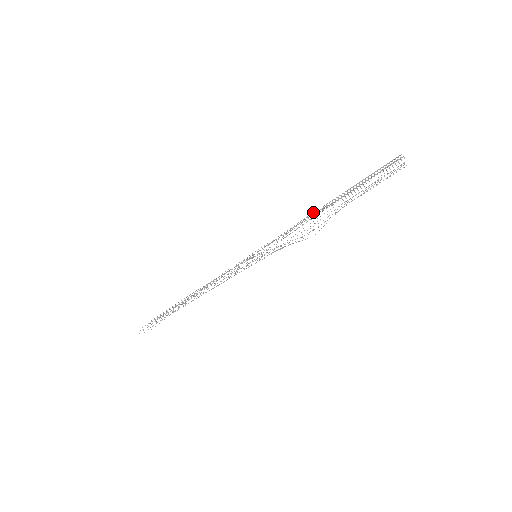
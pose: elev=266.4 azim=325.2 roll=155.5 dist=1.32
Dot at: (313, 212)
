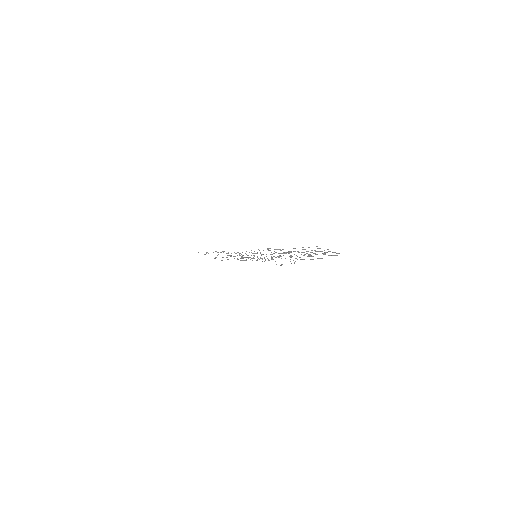
Dot at: occluded
